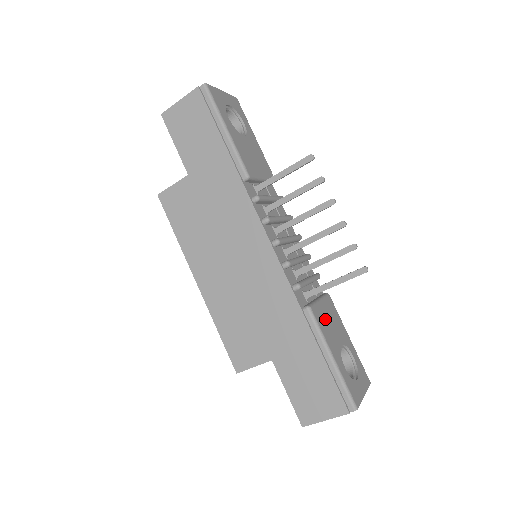
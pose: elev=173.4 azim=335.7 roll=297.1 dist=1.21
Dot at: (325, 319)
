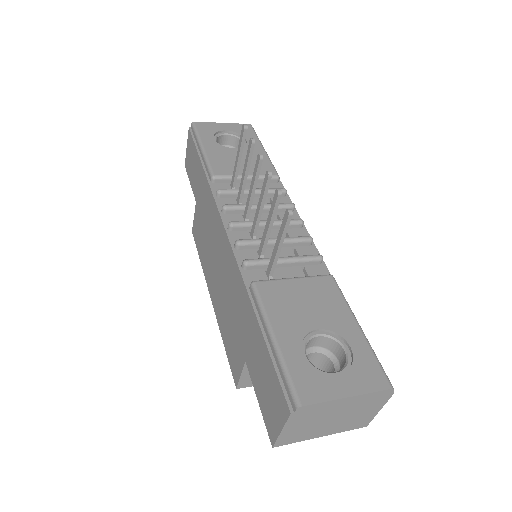
Dot at: (289, 297)
